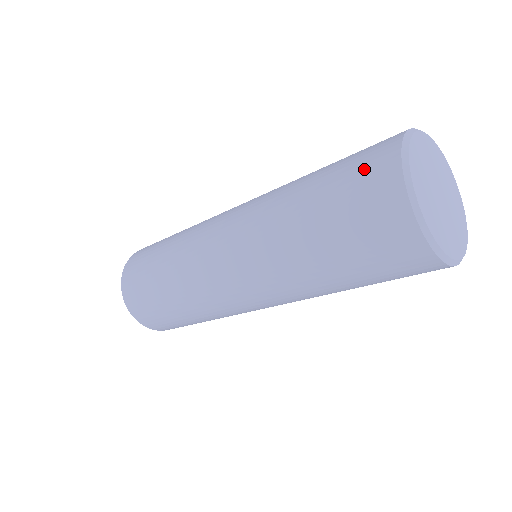
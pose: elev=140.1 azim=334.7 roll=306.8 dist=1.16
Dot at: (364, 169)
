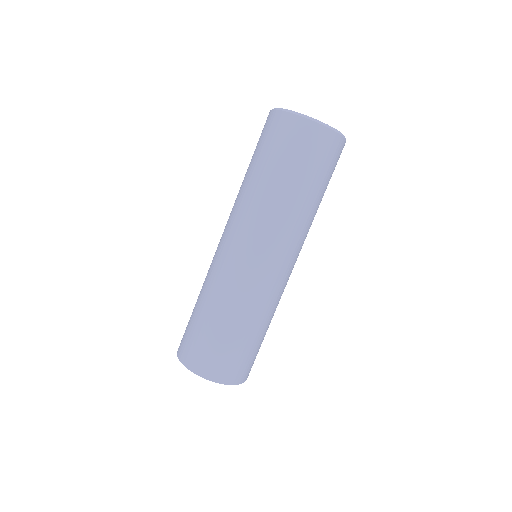
Dot at: (262, 131)
